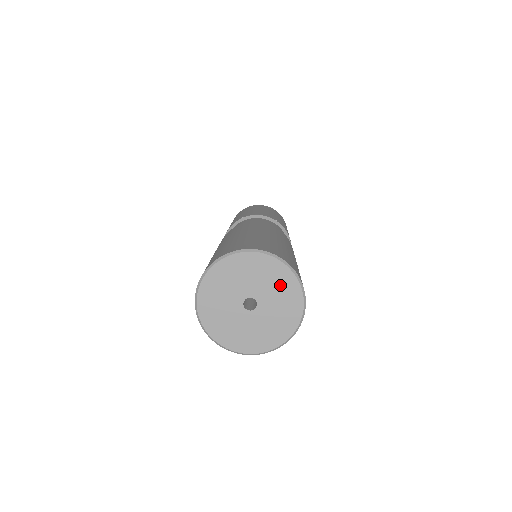
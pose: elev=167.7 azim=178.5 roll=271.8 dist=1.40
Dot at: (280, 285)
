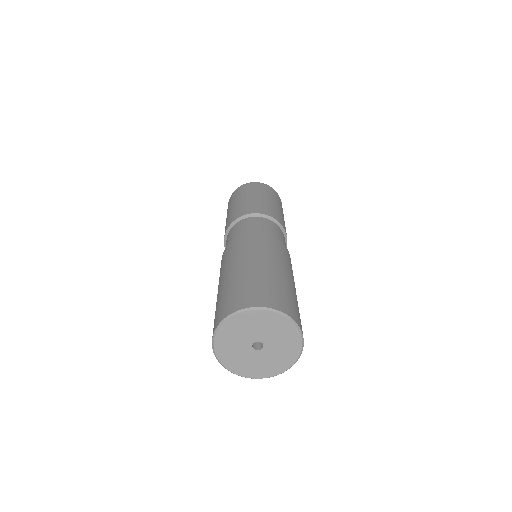
Dot at: (269, 324)
